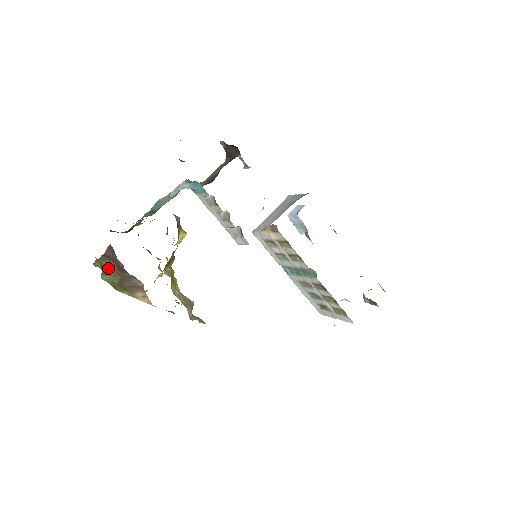
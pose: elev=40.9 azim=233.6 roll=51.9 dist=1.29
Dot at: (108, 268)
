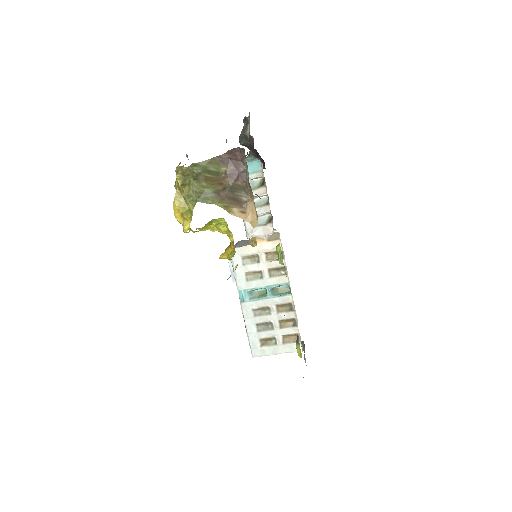
Dot at: (209, 174)
